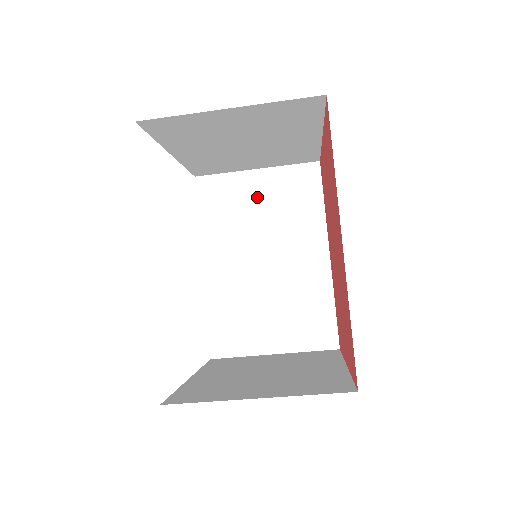
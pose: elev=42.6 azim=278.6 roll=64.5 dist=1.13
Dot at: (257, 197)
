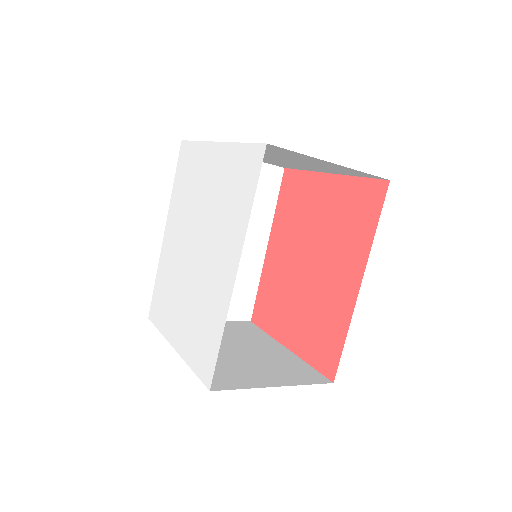
Dot at: occluded
